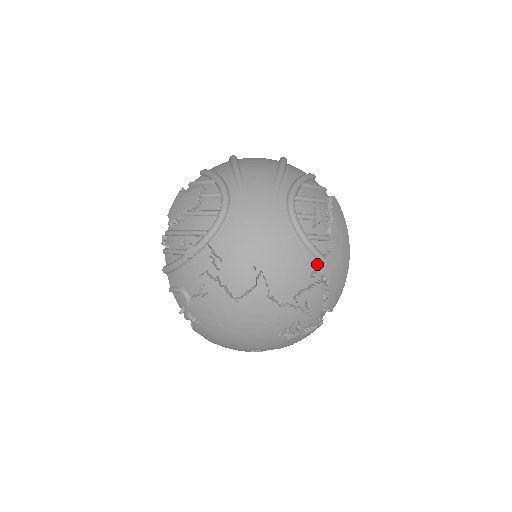
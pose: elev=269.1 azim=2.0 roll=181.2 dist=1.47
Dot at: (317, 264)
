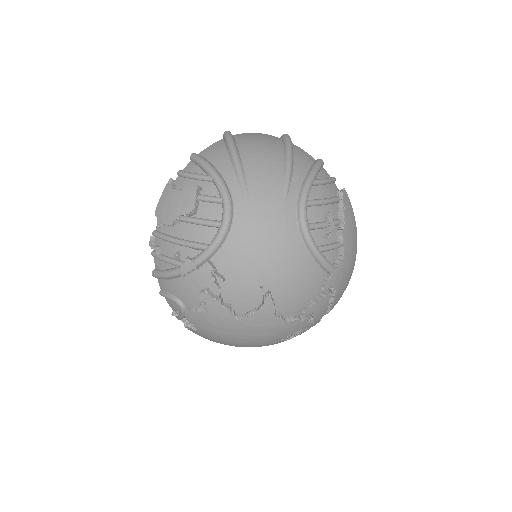
Dot at: (327, 276)
